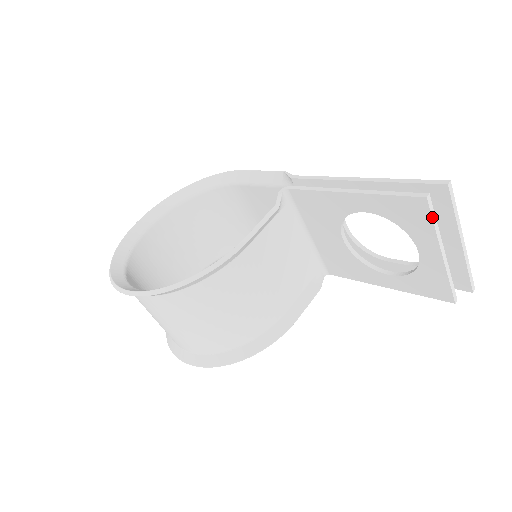
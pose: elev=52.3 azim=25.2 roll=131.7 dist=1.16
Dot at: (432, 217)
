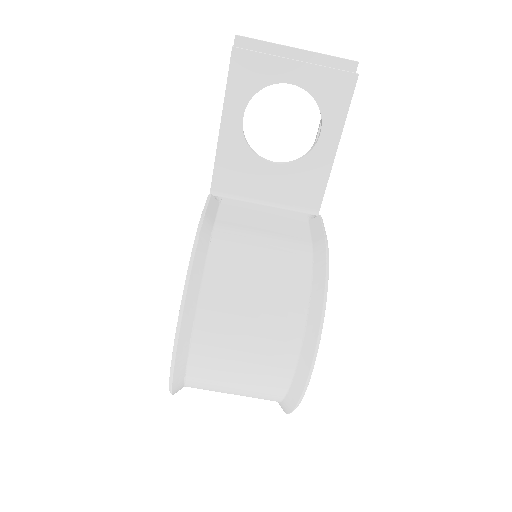
Dot at: (253, 51)
